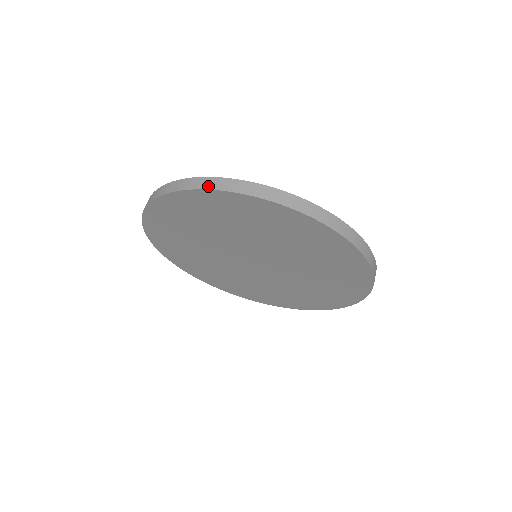
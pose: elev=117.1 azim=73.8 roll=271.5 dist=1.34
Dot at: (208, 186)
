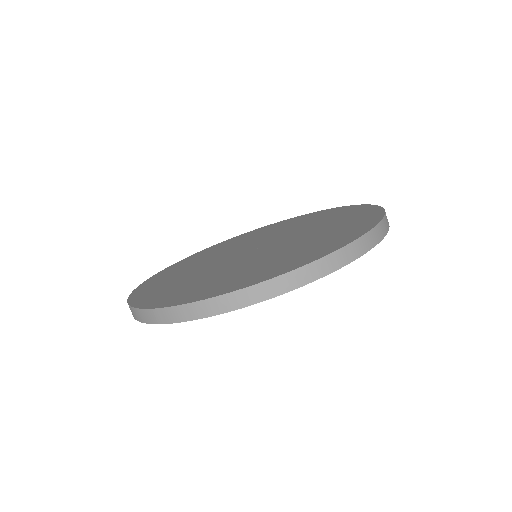
Dot at: (268, 295)
